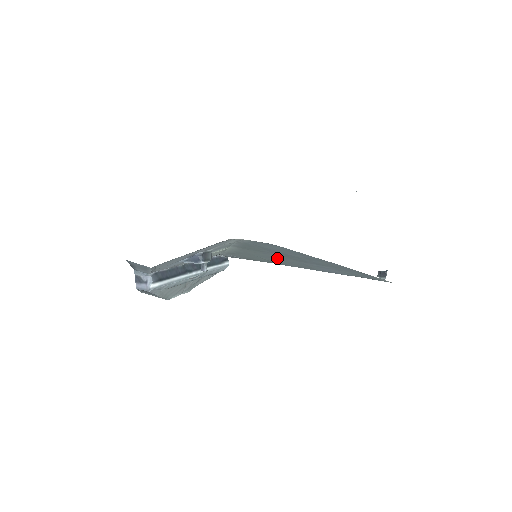
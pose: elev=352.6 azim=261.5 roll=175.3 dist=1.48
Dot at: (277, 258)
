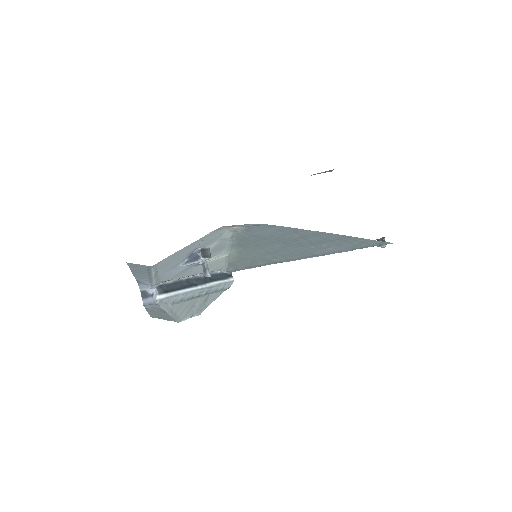
Dot at: (276, 251)
